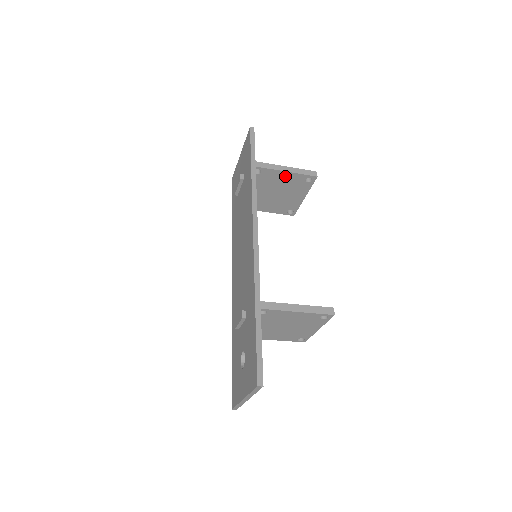
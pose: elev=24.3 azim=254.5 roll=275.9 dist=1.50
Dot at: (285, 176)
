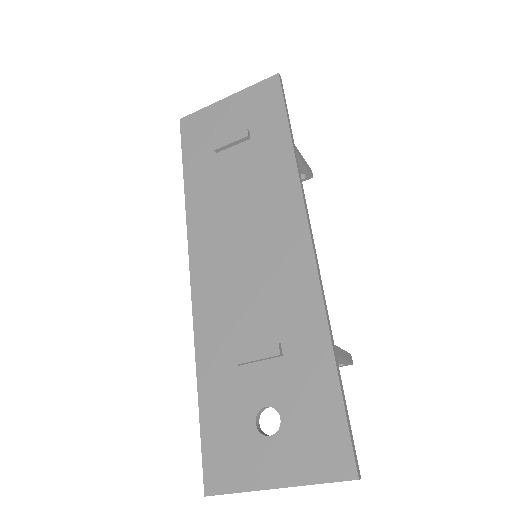
Dot at: occluded
